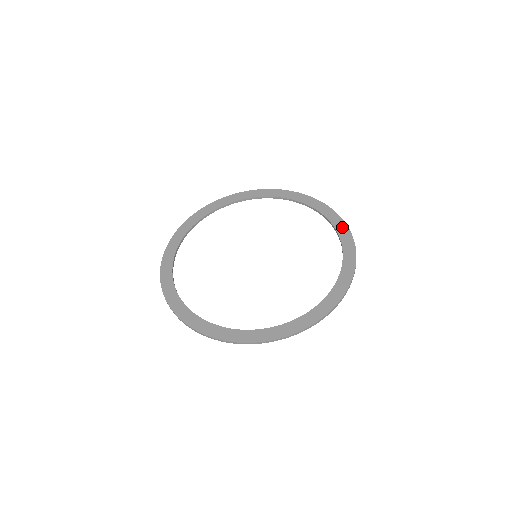
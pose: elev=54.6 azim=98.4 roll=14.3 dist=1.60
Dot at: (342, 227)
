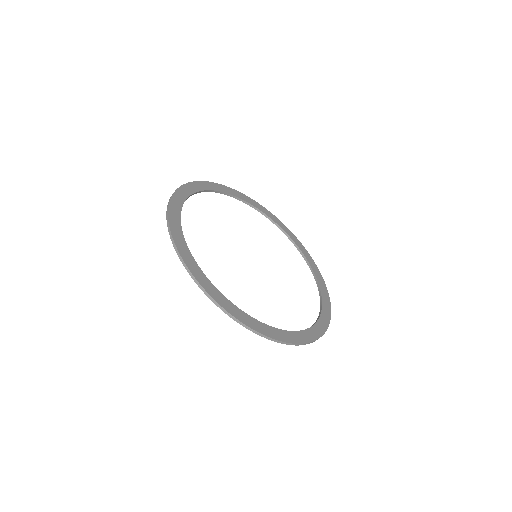
Dot at: (327, 301)
